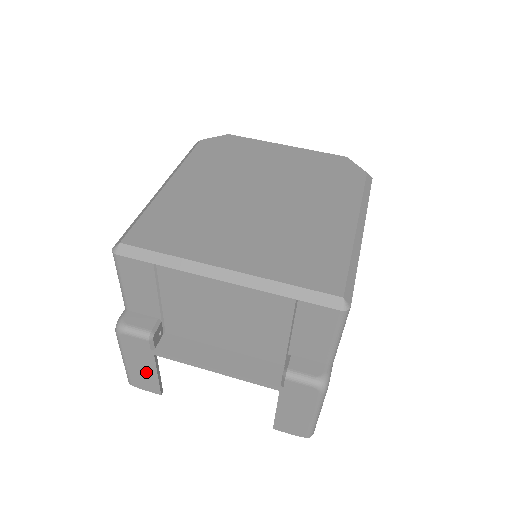
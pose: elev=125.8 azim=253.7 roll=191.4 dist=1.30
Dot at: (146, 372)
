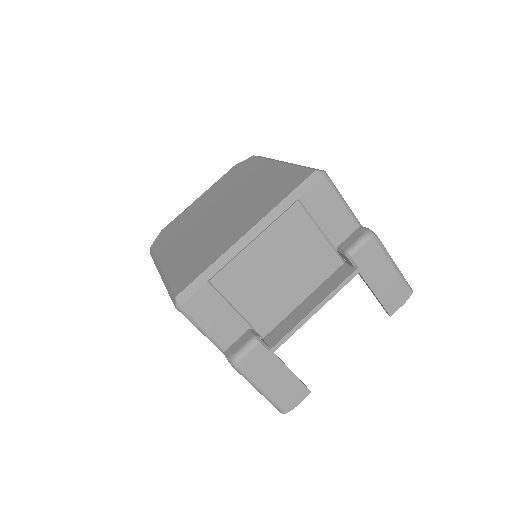
Dot at: (284, 381)
